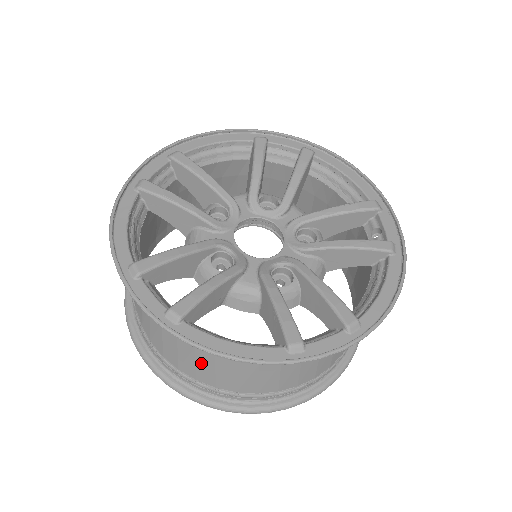
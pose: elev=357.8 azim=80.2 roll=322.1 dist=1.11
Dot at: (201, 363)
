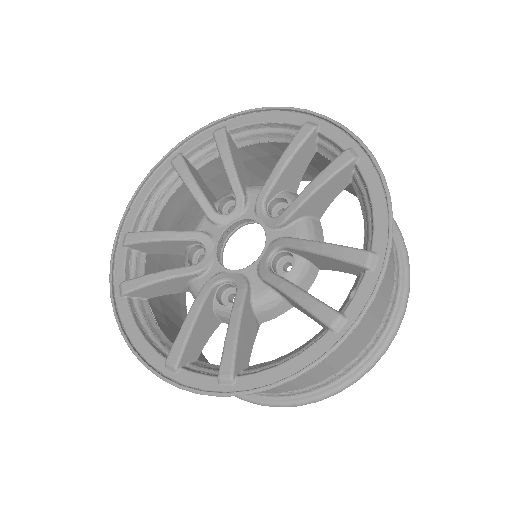
Dot at: occluded
